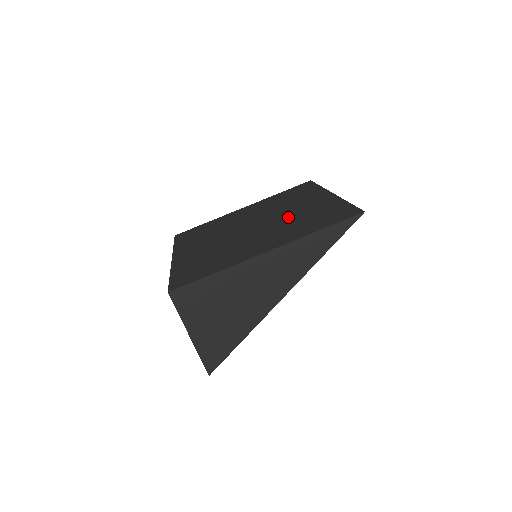
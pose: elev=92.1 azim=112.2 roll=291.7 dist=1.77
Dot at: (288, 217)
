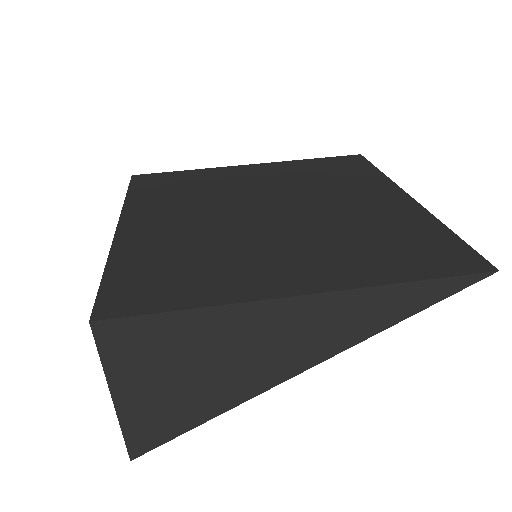
Dot at: (336, 218)
